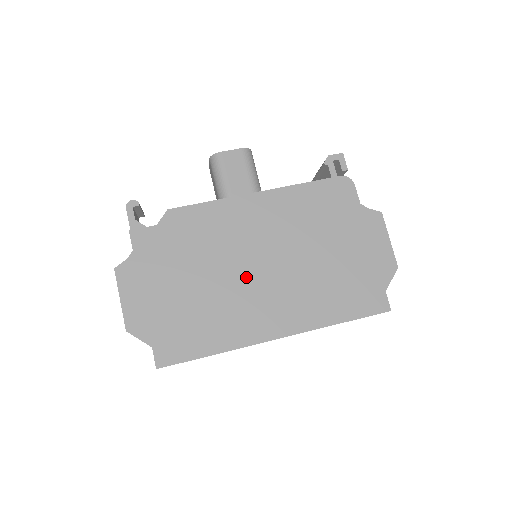
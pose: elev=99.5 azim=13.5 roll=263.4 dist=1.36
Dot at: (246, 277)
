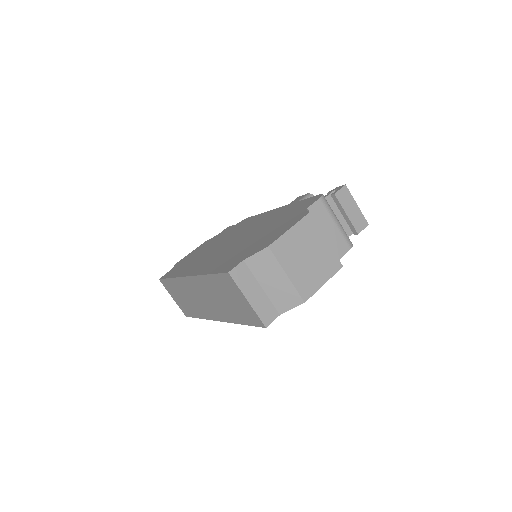
Dot at: (221, 246)
